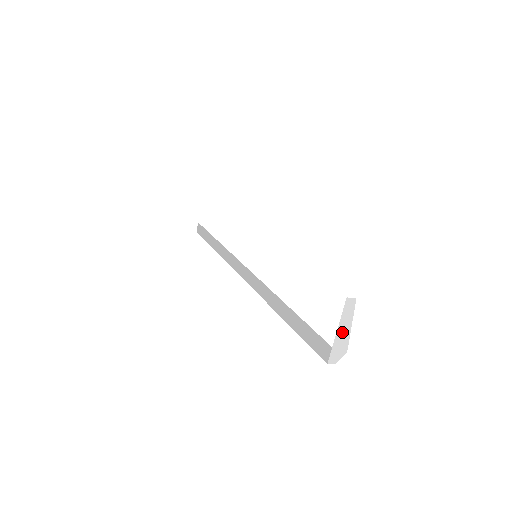
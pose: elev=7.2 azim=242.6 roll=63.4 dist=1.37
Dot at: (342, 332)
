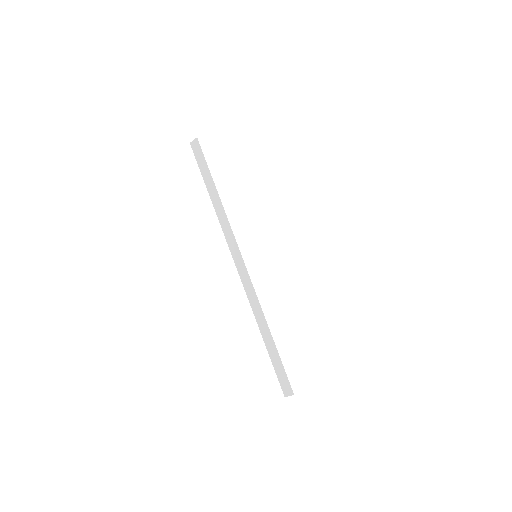
Dot at: occluded
